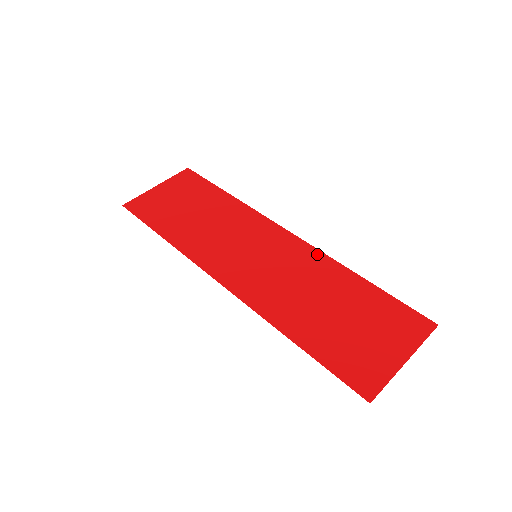
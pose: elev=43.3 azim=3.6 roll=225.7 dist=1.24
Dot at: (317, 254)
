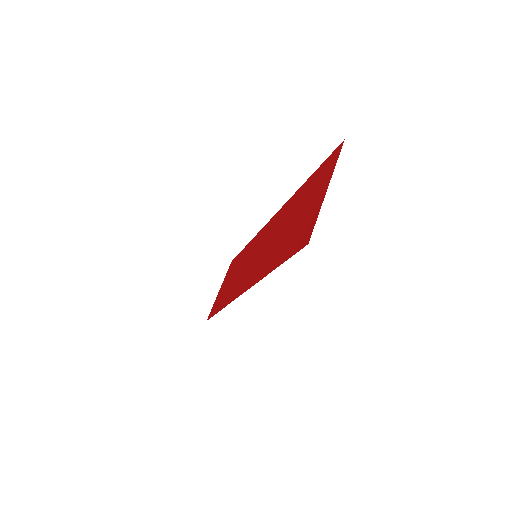
Dot at: (282, 209)
